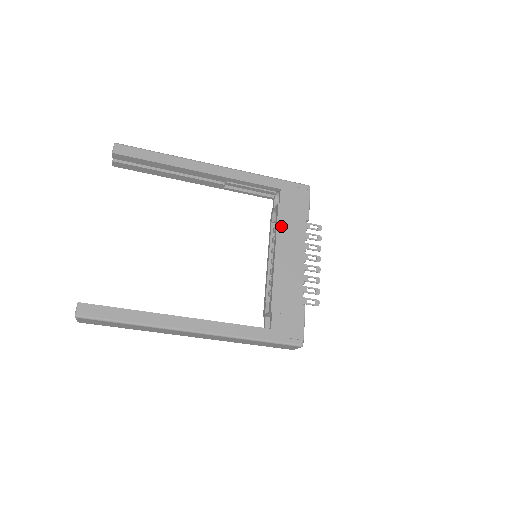
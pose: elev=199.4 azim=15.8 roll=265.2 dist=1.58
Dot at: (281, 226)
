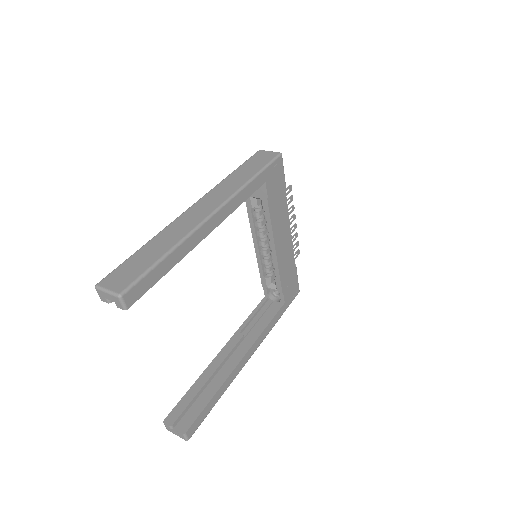
Dot at: (273, 220)
